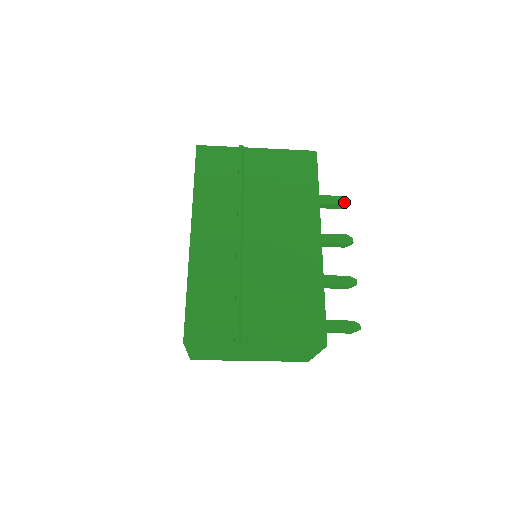
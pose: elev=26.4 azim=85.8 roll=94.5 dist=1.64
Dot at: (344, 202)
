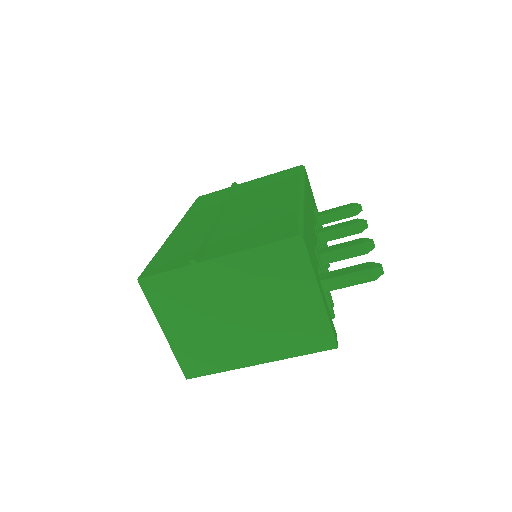
Dot at: (353, 205)
